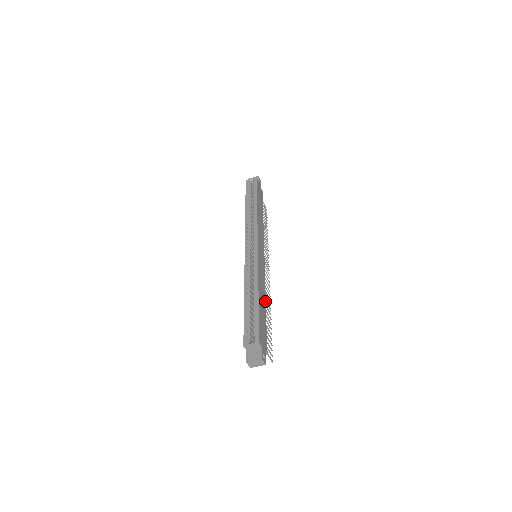
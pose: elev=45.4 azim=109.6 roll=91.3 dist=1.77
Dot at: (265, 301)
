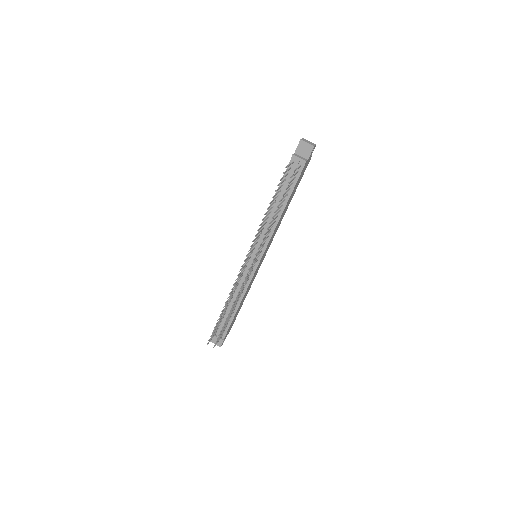
Dot at: (282, 214)
